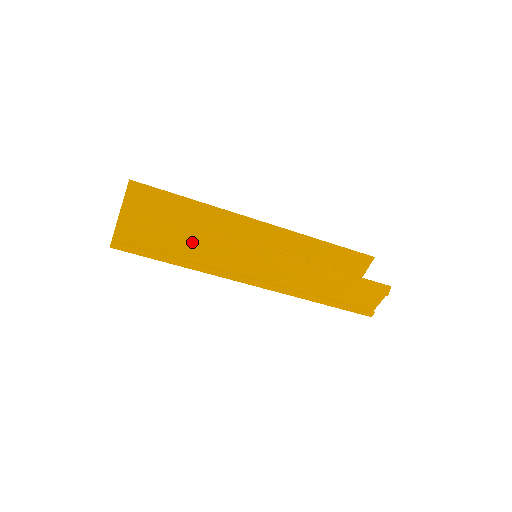
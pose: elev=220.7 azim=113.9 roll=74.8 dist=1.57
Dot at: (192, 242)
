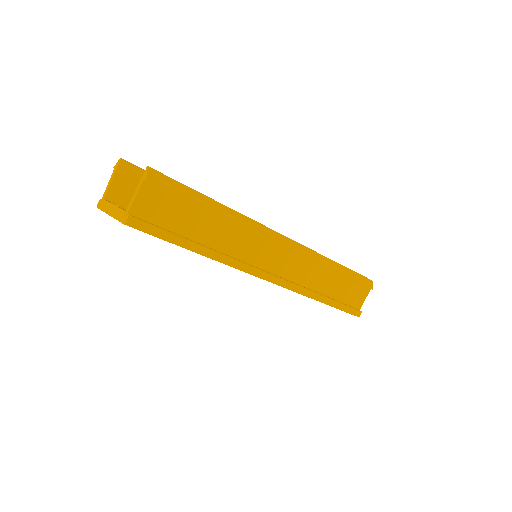
Dot at: (218, 221)
